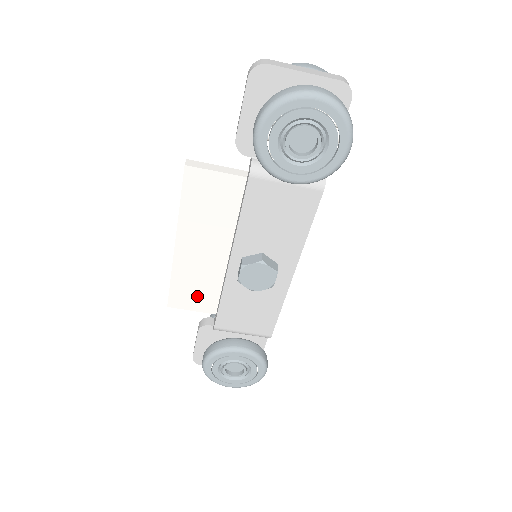
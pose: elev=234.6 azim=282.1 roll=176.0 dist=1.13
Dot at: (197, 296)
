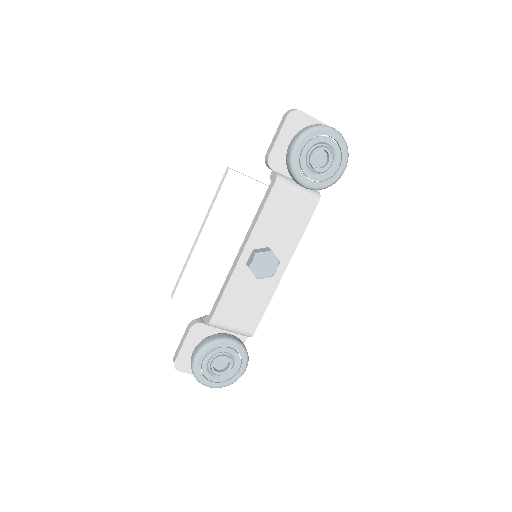
Dot at: (201, 290)
